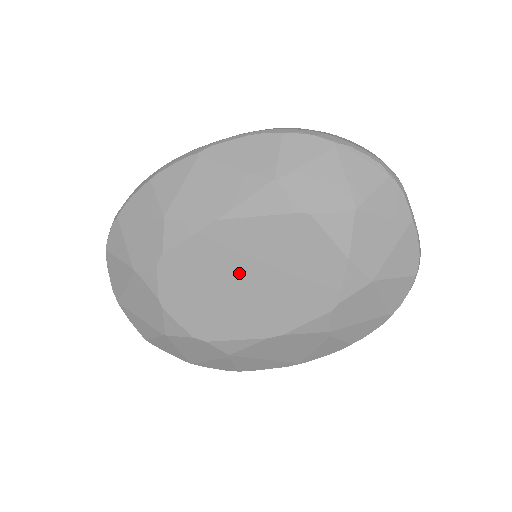
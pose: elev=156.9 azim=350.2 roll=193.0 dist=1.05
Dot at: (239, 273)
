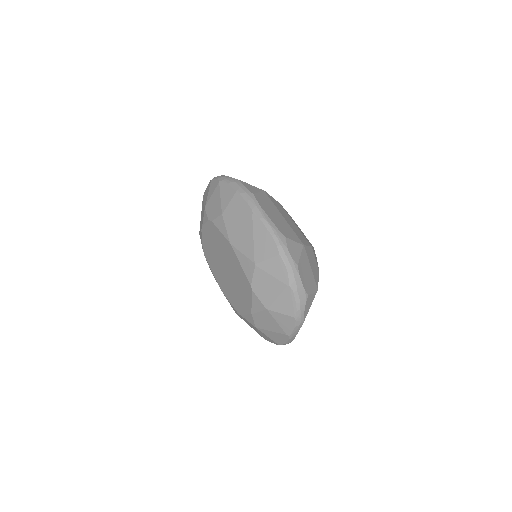
Dot at: (225, 263)
